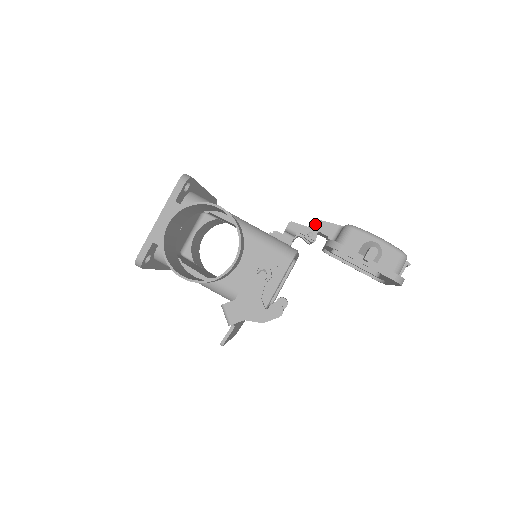
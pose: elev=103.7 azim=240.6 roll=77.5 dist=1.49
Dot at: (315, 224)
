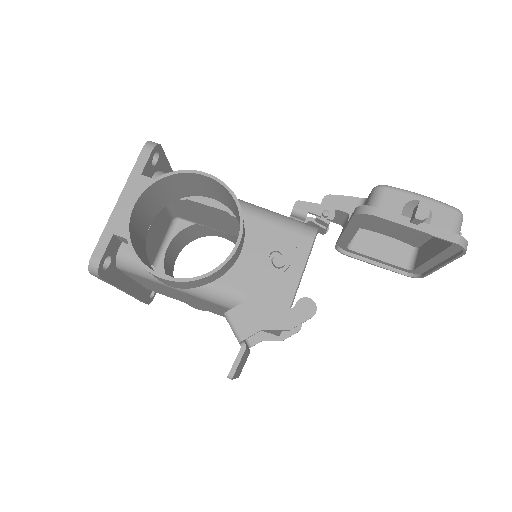
Dot at: (329, 200)
